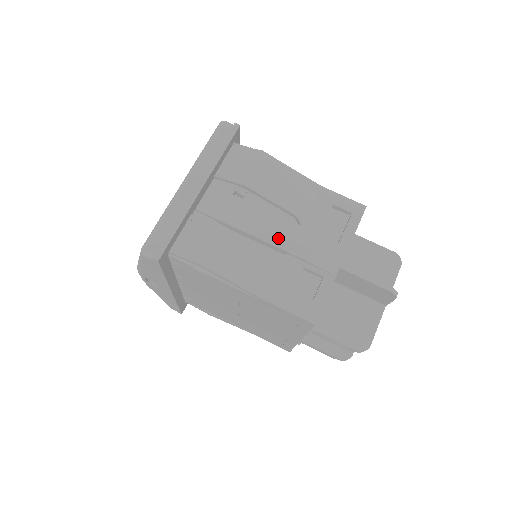
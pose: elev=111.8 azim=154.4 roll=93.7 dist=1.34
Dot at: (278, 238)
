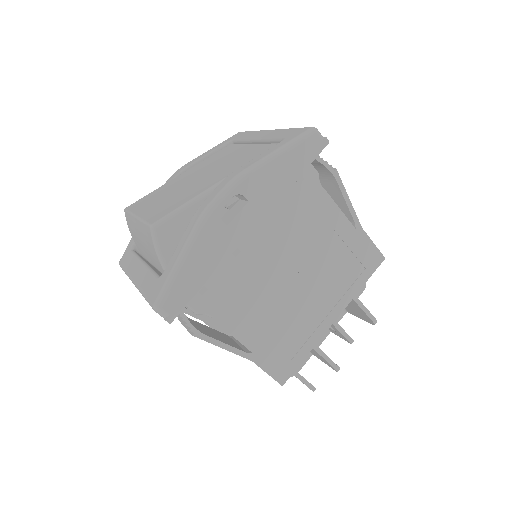
Dot at: occluded
